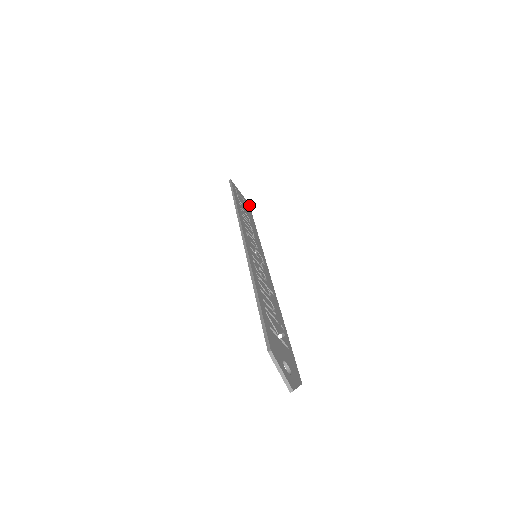
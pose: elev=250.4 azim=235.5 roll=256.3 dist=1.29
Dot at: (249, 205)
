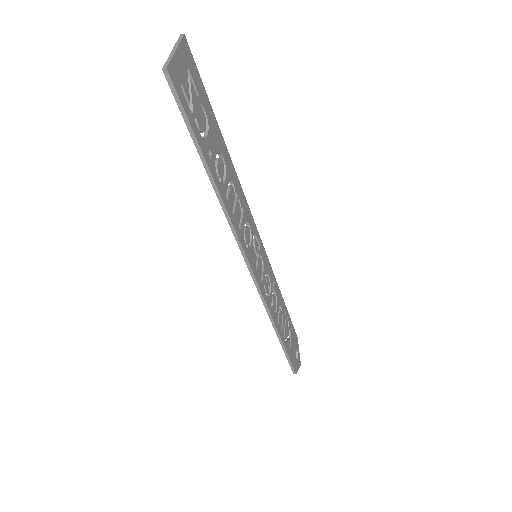
Dot at: (188, 46)
